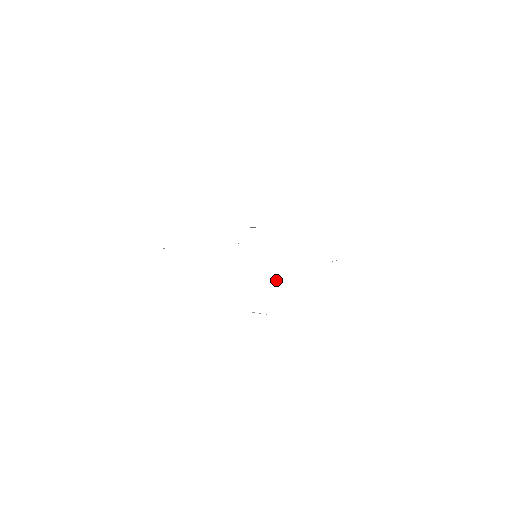
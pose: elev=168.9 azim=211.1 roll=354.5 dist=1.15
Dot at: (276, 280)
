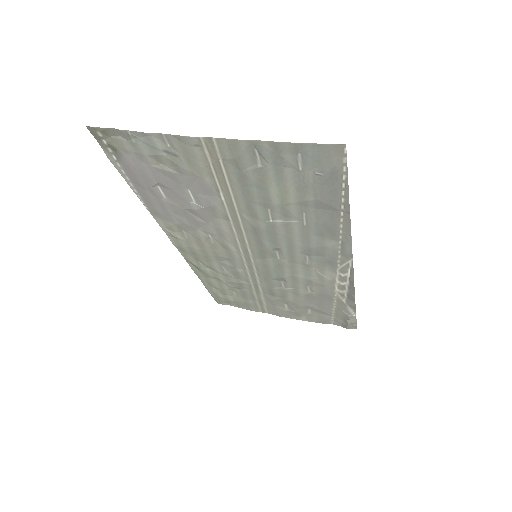
Dot at: (202, 206)
